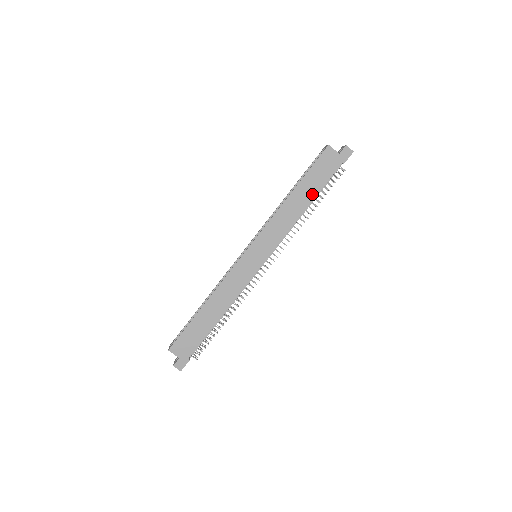
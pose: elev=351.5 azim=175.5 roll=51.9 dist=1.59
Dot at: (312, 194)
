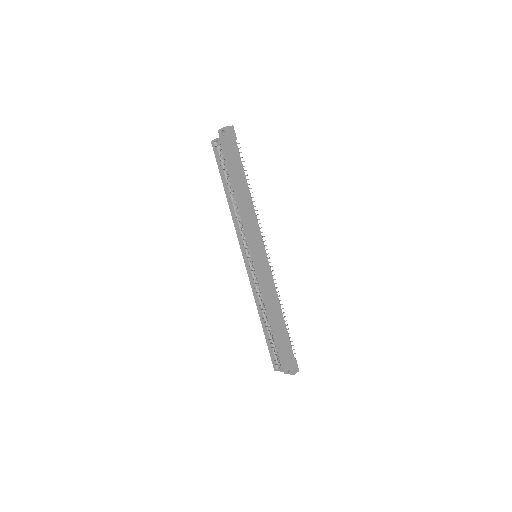
Dot at: (243, 180)
